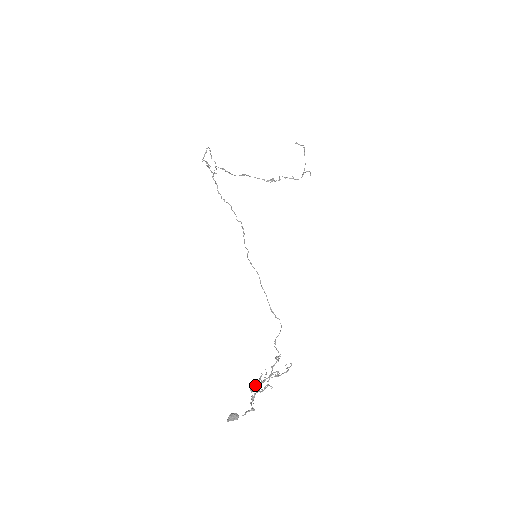
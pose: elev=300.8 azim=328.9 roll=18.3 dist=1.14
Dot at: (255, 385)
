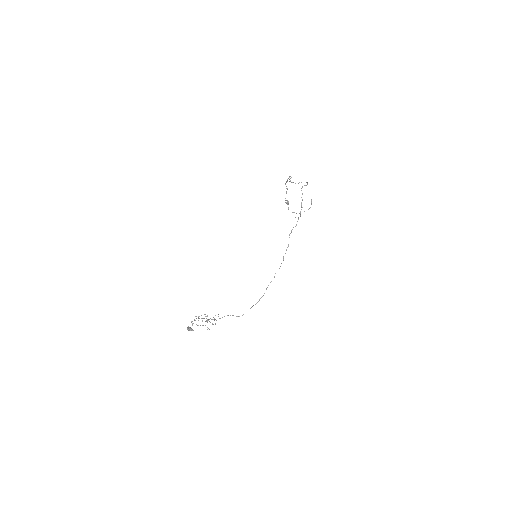
Dot at: (205, 321)
